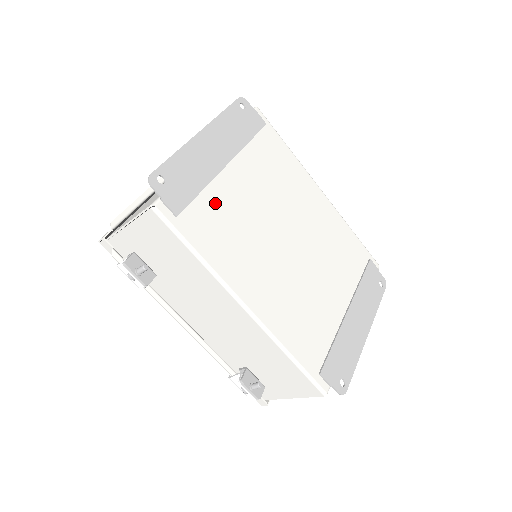
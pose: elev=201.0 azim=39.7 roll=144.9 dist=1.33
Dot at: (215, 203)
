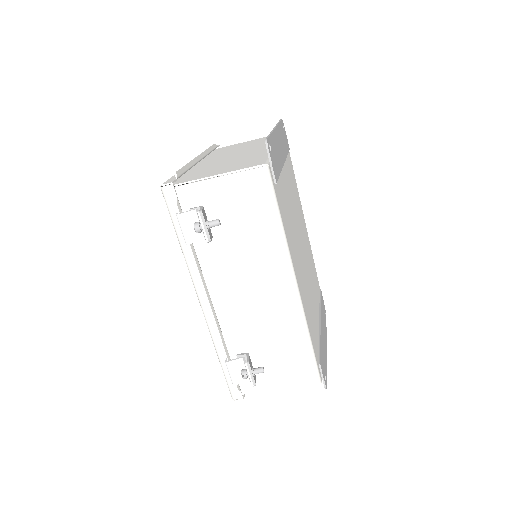
Dot at: (283, 189)
